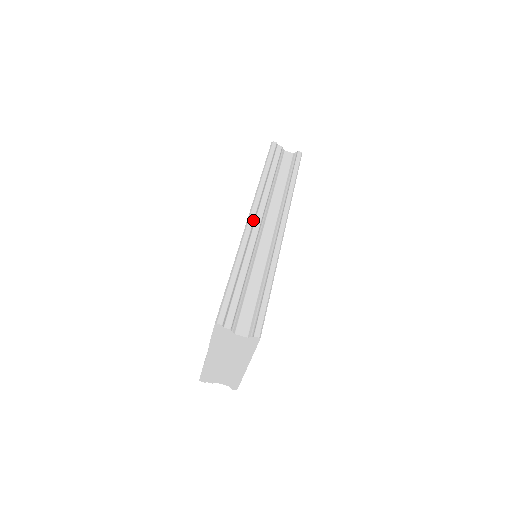
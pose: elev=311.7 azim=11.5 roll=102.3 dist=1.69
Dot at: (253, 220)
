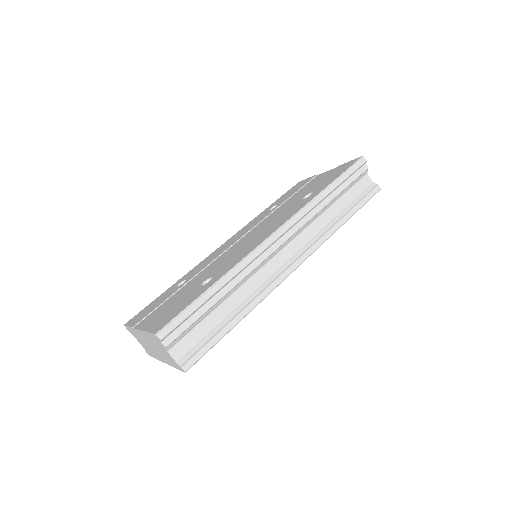
Dot at: (274, 241)
